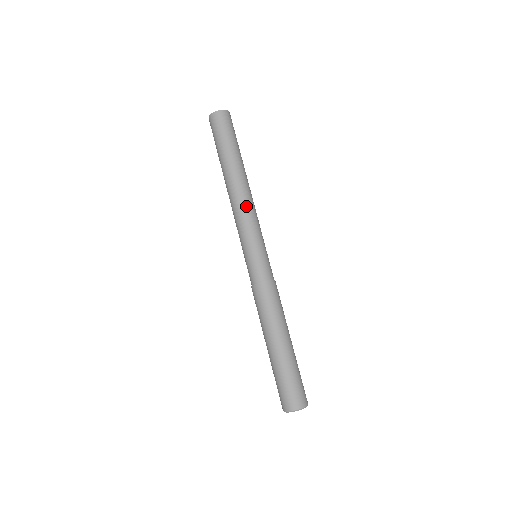
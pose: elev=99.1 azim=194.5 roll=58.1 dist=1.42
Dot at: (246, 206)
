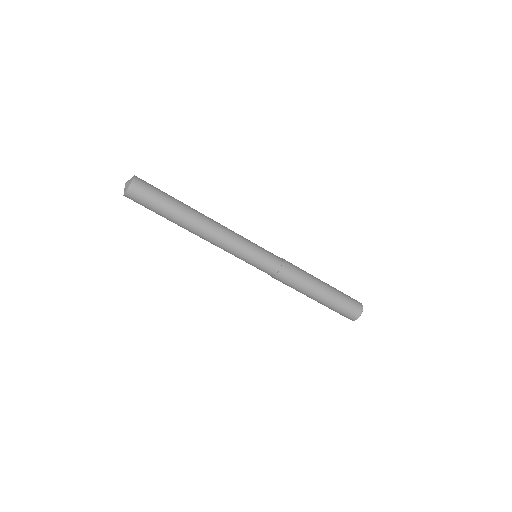
Dot at: (221, 236)
